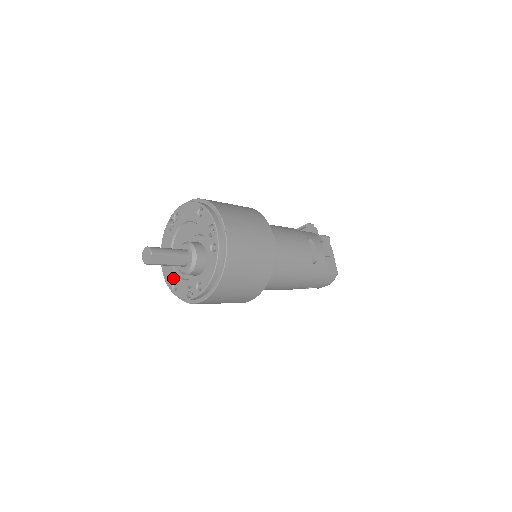
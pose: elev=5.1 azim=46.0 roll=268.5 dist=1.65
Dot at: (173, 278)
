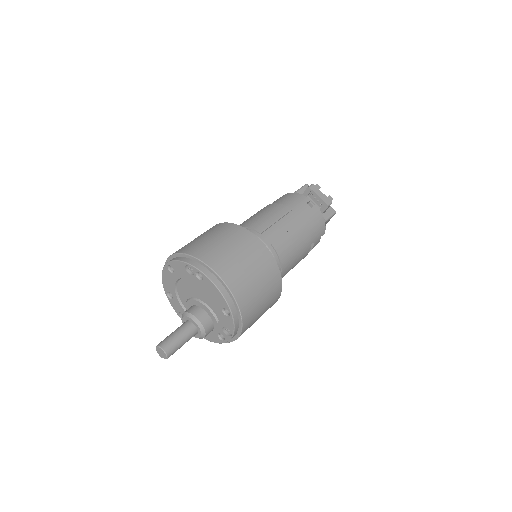
Dot at: (171, 292)
